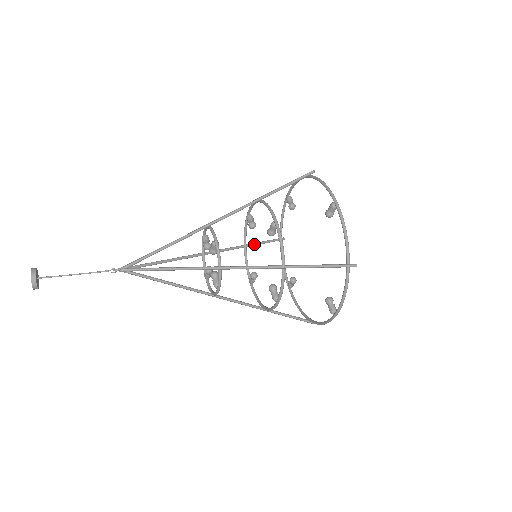
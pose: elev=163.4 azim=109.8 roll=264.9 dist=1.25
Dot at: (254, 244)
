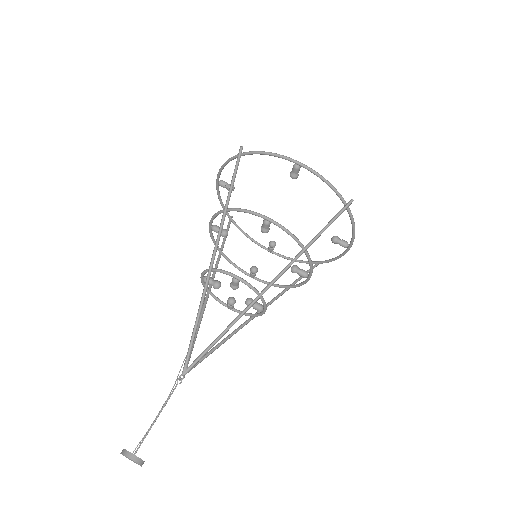
Dot at: (223, 244)
